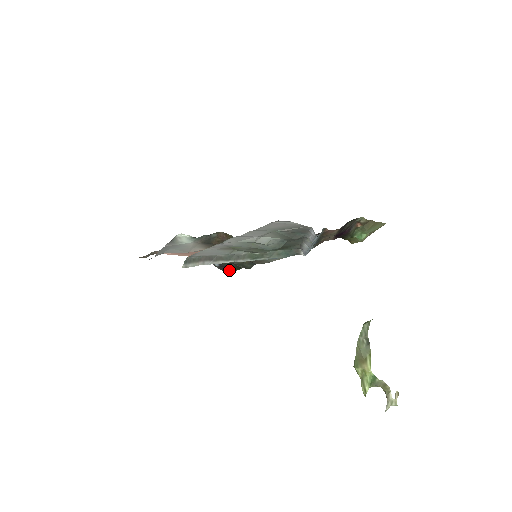
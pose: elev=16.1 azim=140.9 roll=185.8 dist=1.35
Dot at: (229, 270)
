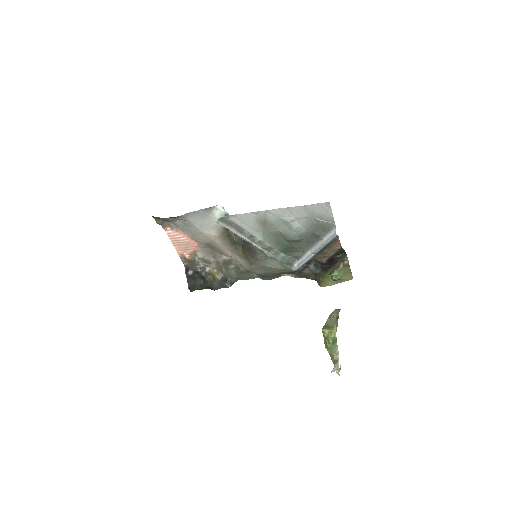
Dot at: (193, 285)
